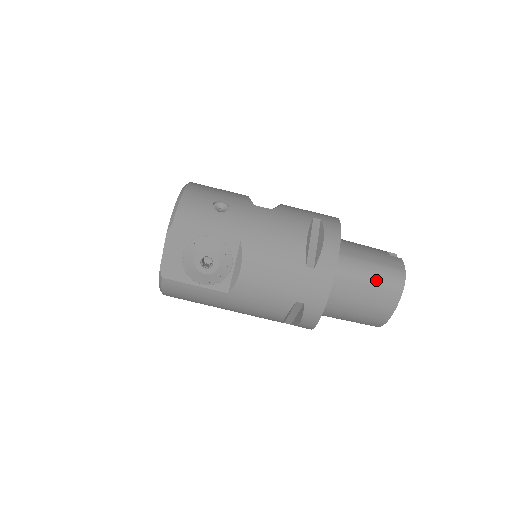
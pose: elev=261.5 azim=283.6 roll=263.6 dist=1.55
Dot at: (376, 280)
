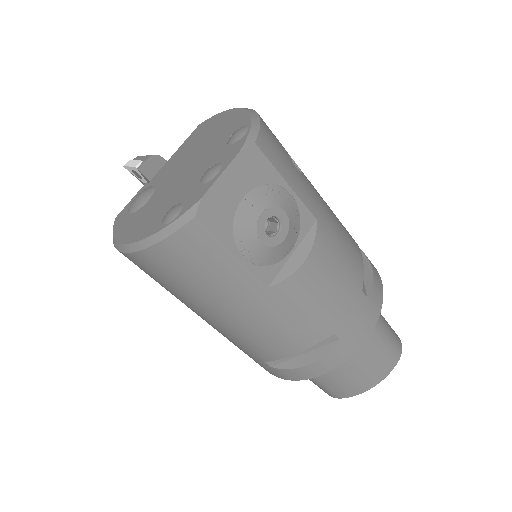
Dot at: (387, 338)
